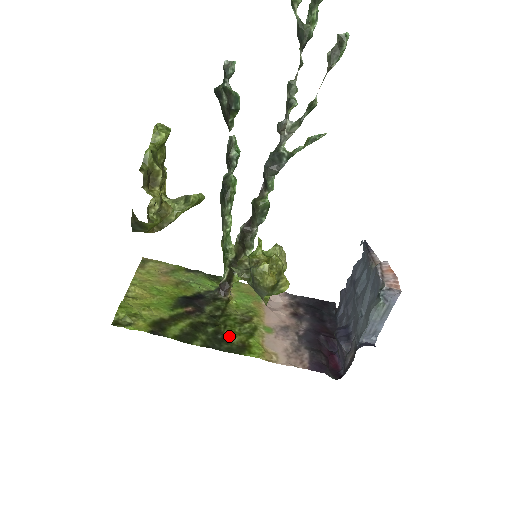
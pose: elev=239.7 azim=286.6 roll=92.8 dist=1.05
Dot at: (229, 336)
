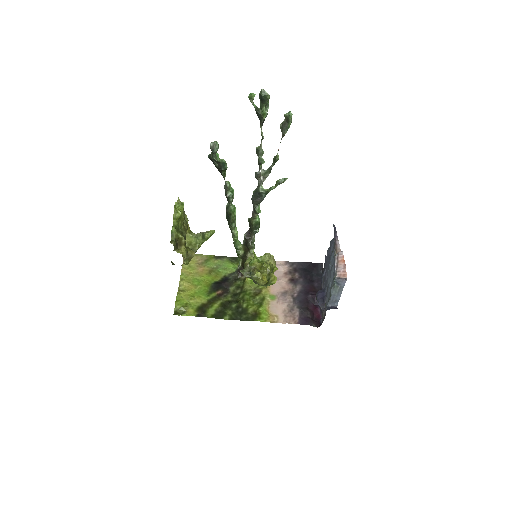
Dot at: (246, 308)
